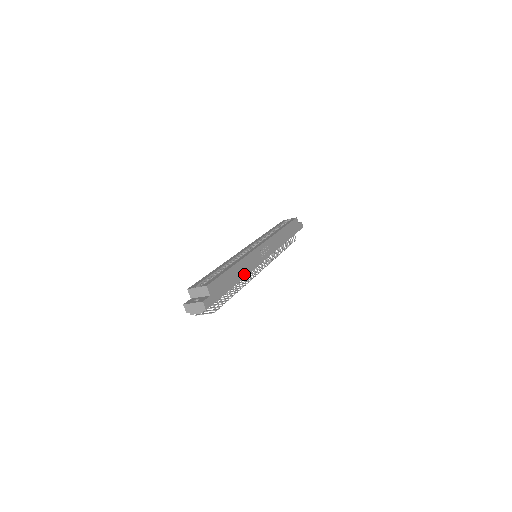
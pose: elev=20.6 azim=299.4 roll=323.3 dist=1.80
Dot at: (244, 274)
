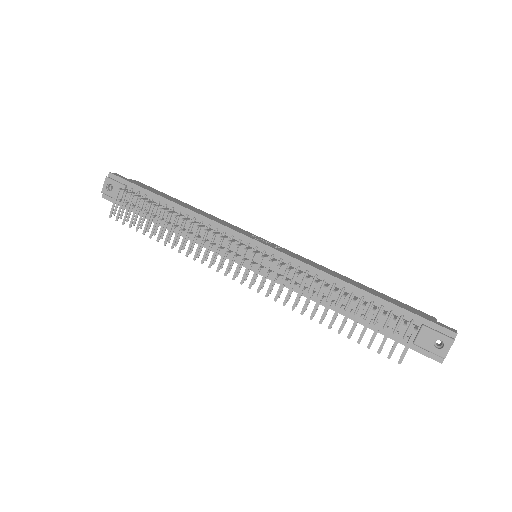
Dot at: (194, 211)
